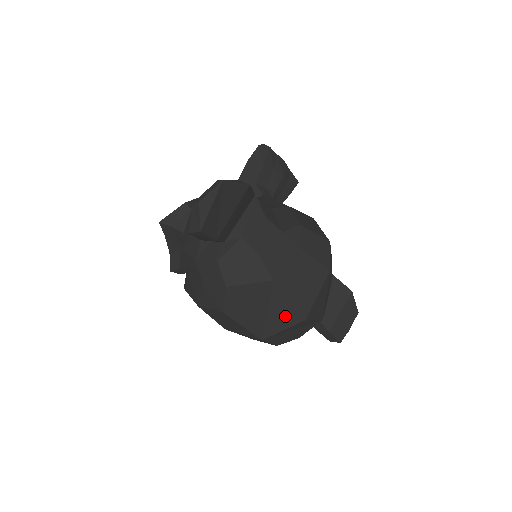
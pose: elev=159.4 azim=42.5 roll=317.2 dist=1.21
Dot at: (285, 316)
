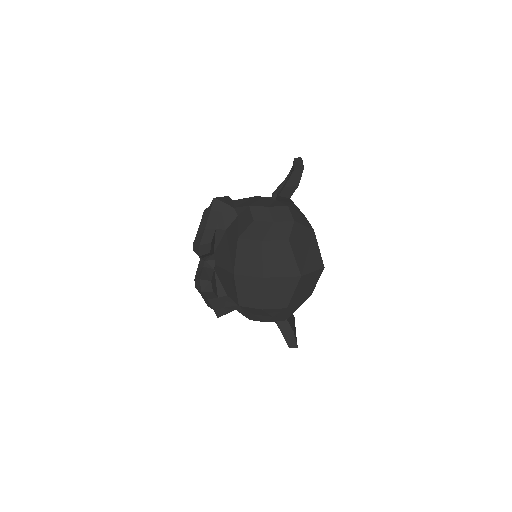
Dot at: (315, 260)
